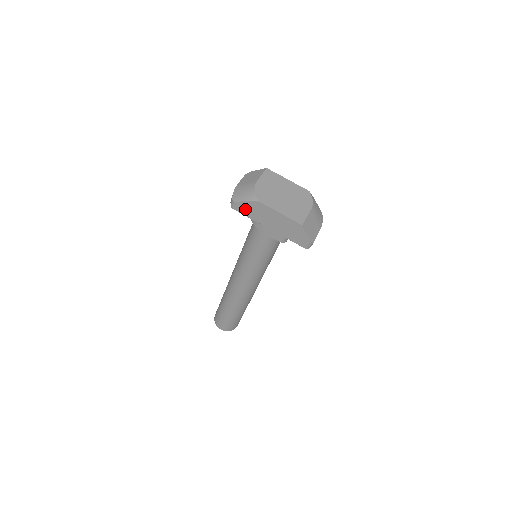
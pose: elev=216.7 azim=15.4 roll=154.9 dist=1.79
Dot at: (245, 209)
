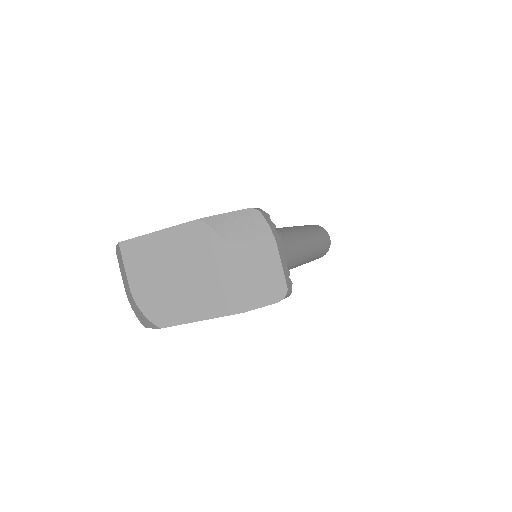
Dot at: occluded
